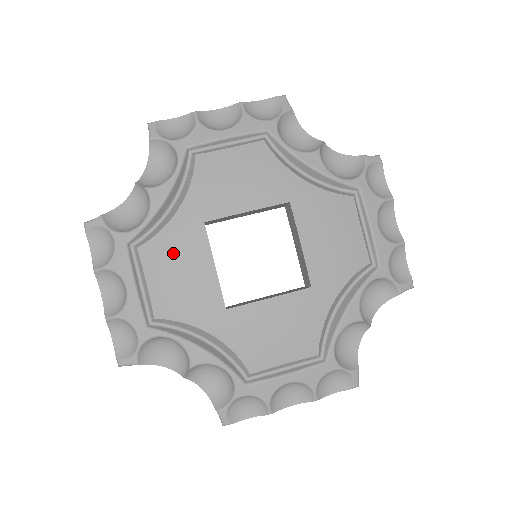
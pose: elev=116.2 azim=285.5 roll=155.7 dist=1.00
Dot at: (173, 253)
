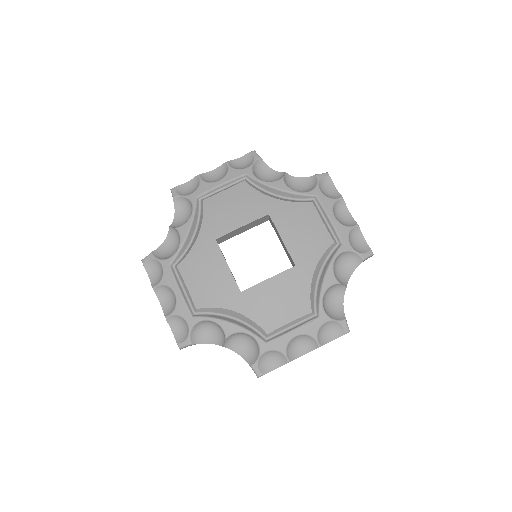
Dot at: (200, 264)
